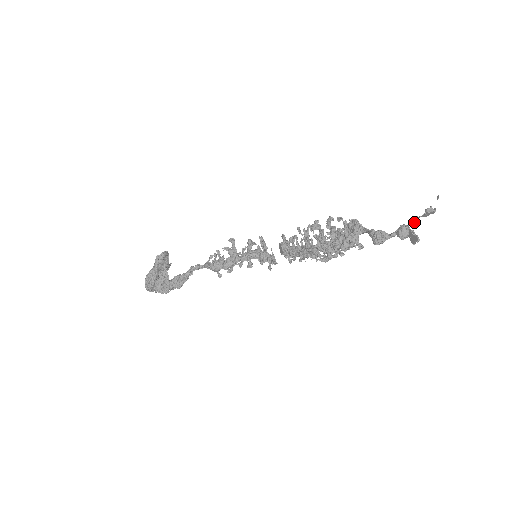
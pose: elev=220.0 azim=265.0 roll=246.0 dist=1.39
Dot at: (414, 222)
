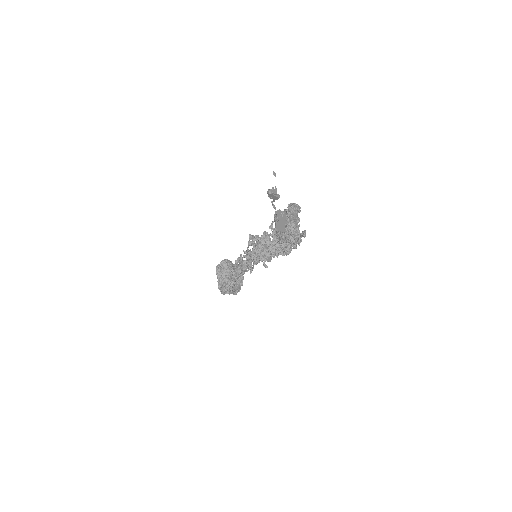
Dot at: (274, 207)
